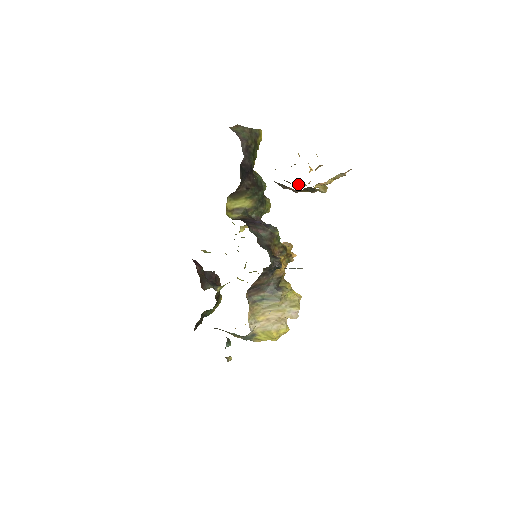
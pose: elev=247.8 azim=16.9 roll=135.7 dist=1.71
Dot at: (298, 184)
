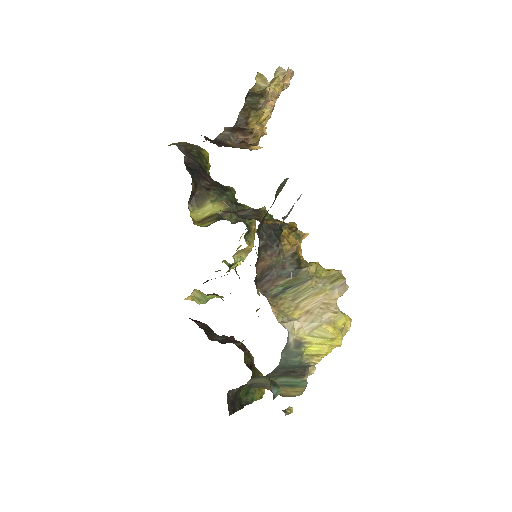
Dot at: (256, 145)
